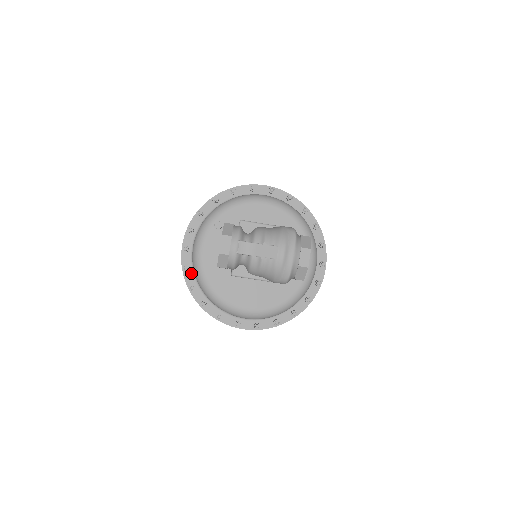
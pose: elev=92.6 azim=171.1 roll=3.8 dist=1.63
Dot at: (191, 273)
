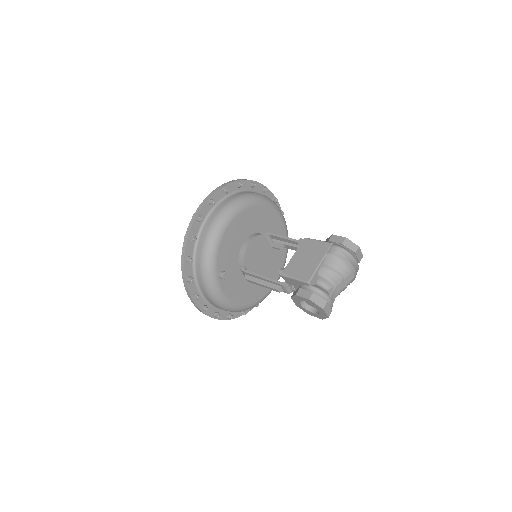
Dot at: (220, 312)
